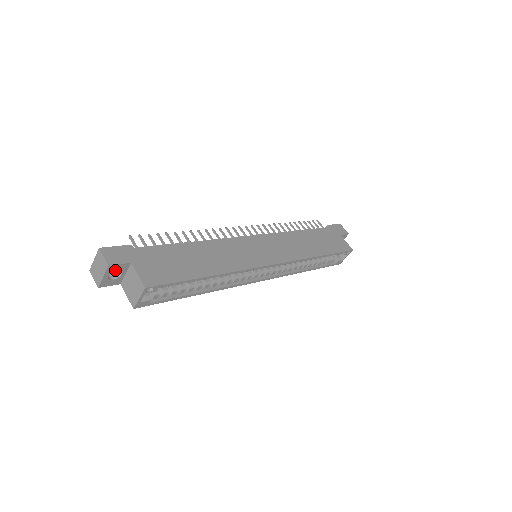
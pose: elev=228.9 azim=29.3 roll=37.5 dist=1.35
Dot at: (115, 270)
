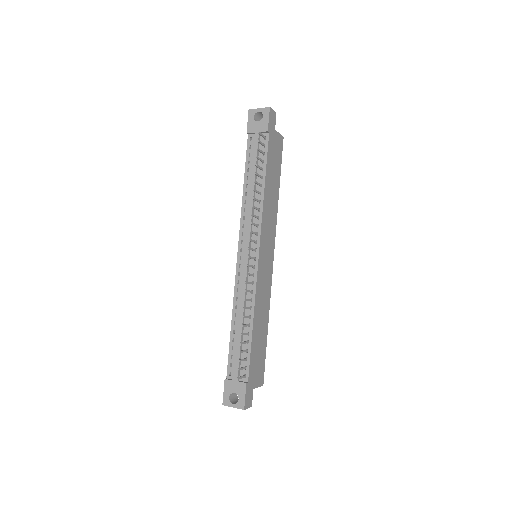
Dot at: occluded
